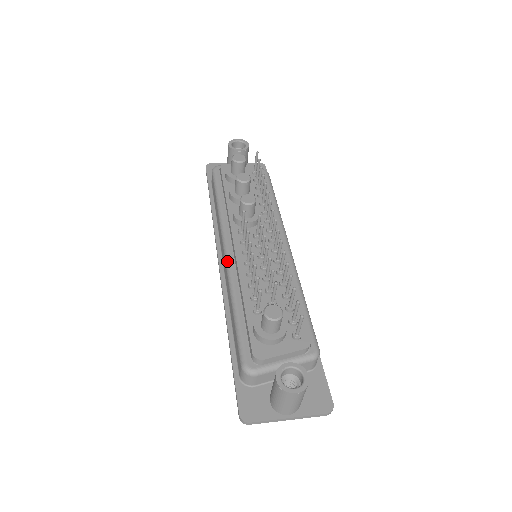
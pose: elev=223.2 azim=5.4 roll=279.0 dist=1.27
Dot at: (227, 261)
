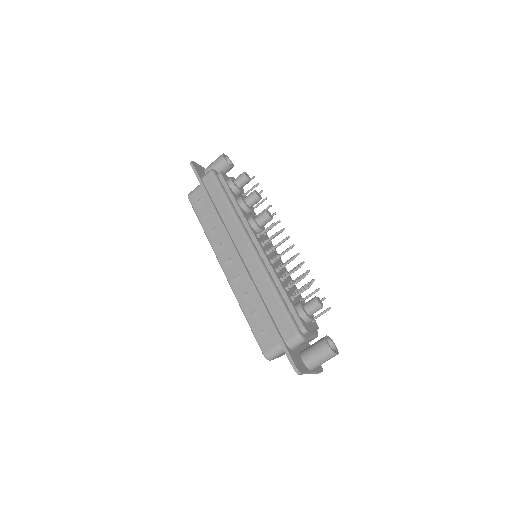
Dot at: (258, 255)
